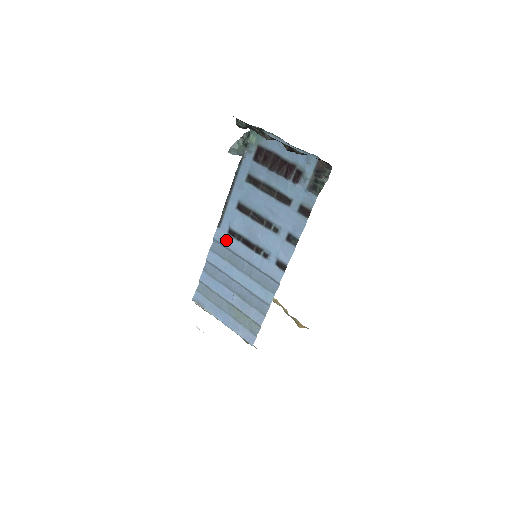
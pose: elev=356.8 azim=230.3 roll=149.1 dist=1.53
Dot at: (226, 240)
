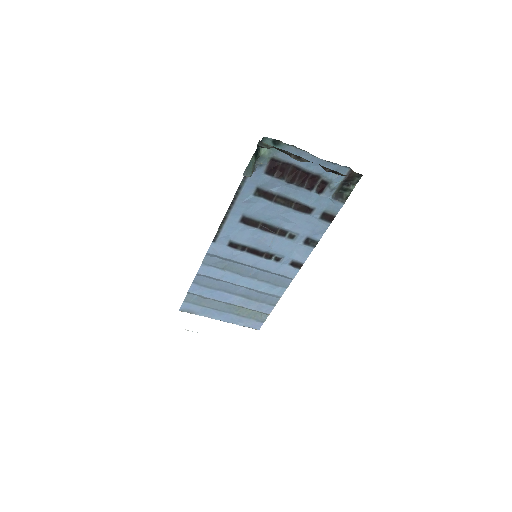
Dot at: (225, 253)
